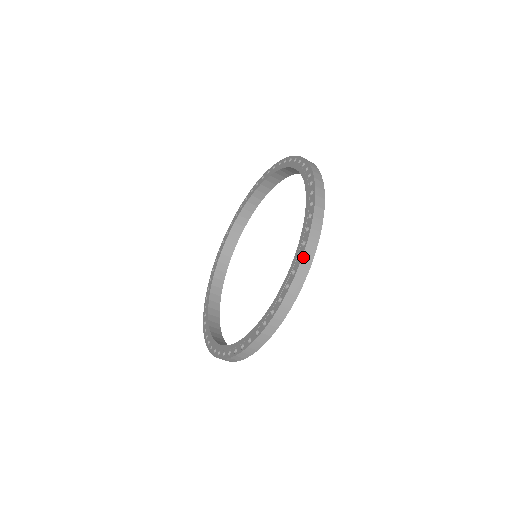
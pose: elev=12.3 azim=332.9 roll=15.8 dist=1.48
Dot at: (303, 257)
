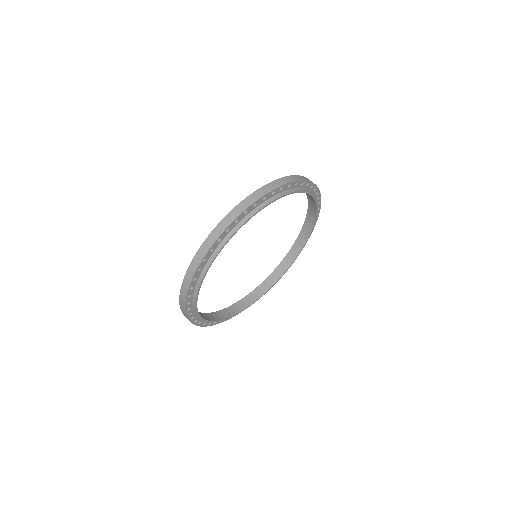
Dot at: (197, 254)
